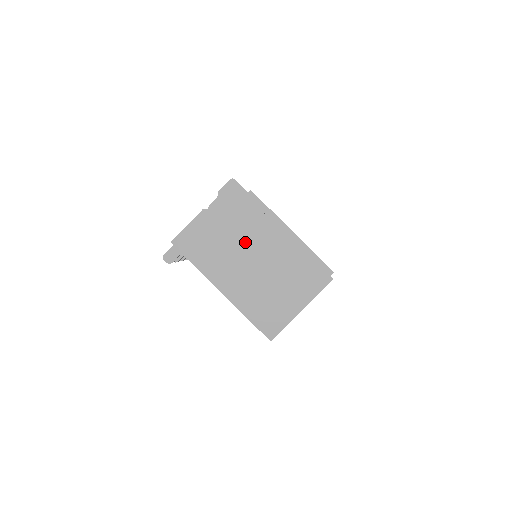
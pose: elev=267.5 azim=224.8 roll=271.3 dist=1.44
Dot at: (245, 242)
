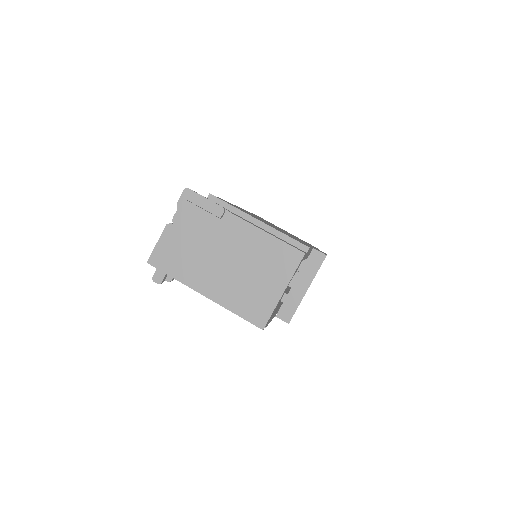
Dot at: (212, 243)
